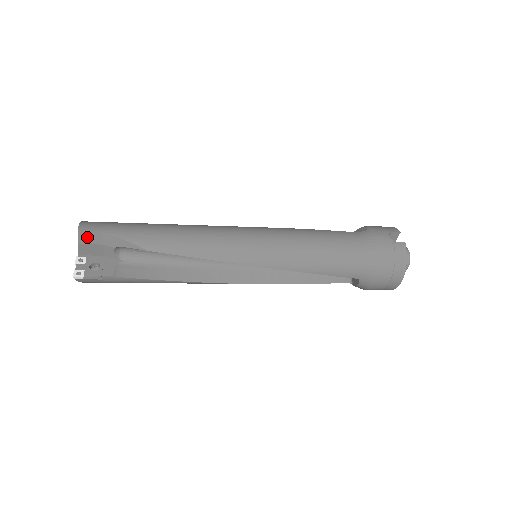
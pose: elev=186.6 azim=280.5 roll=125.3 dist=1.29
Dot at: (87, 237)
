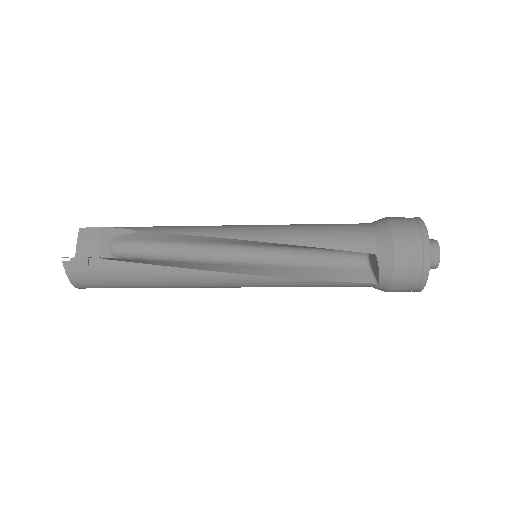
Dot at: (87, 234)
